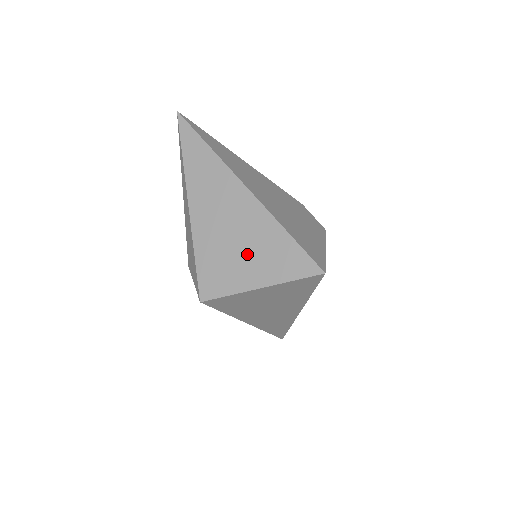
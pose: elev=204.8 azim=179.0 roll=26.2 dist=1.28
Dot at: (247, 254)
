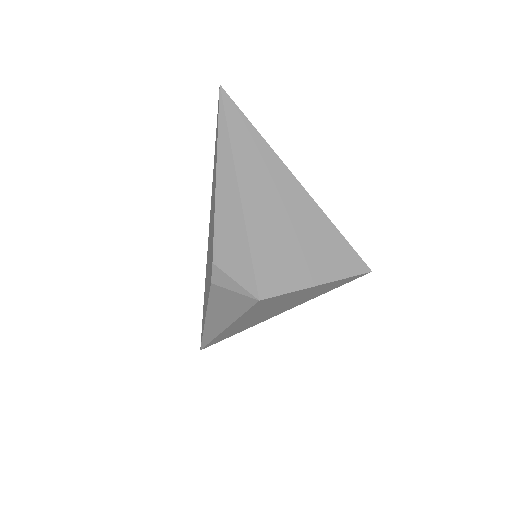
Dot at: (305, 251)
